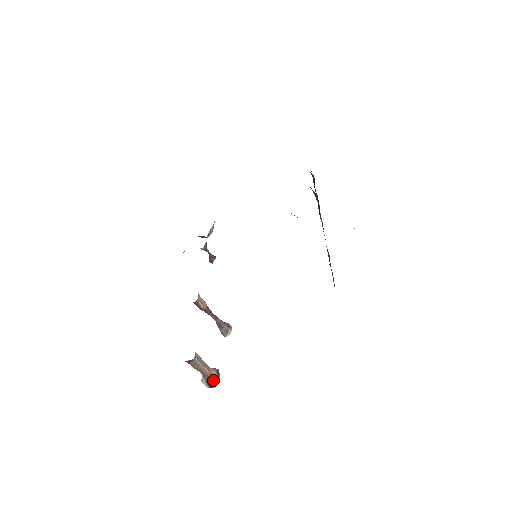
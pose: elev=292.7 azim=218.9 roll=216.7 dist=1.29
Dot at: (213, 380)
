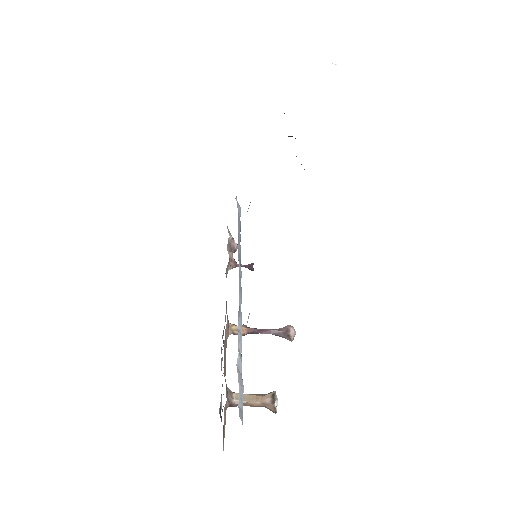
Dot at: (270, 407)
